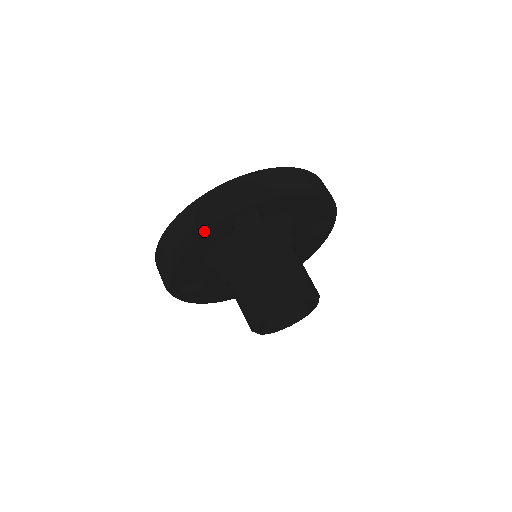
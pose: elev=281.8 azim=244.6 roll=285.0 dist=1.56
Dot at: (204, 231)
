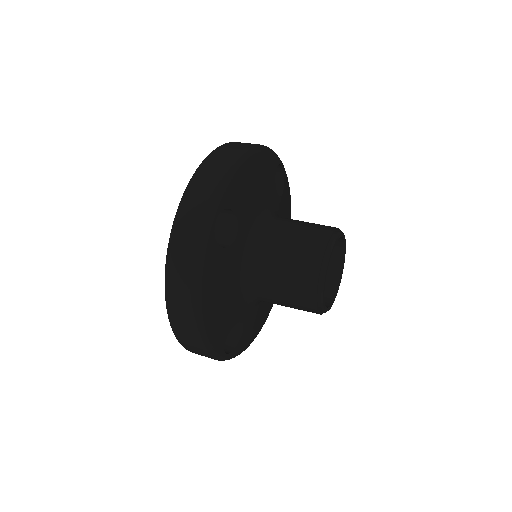
Dot at: (202, 273)
